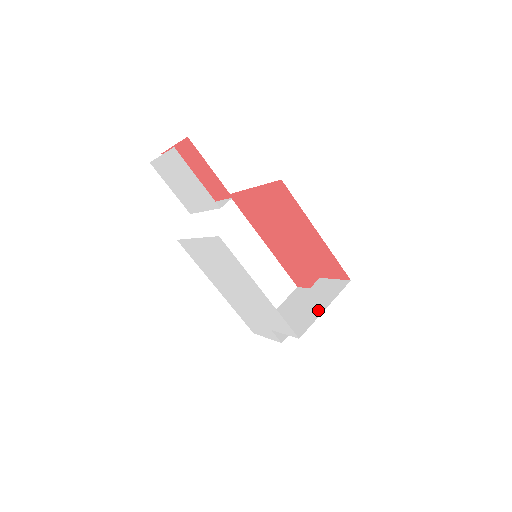
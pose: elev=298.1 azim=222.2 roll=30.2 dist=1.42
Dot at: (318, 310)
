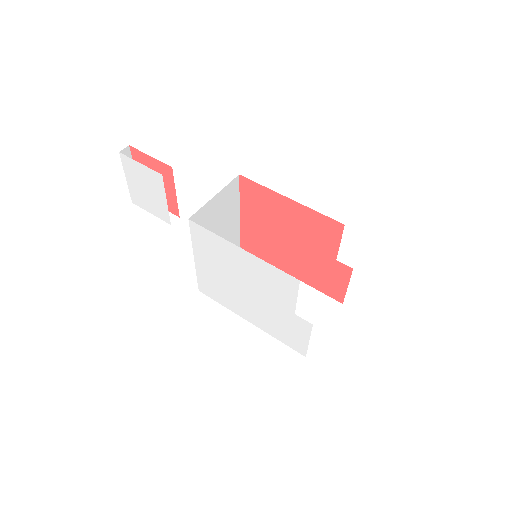
Dot at: occluded
